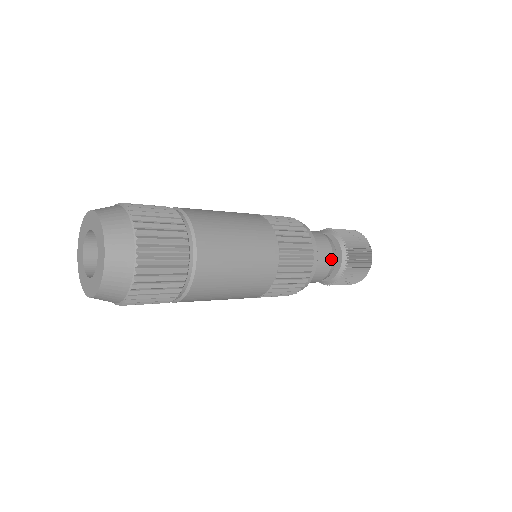
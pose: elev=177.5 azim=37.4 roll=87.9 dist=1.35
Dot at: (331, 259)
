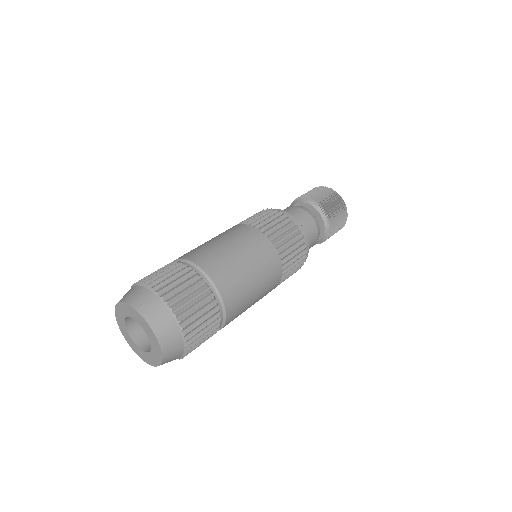
Dot at: (316, 239)
